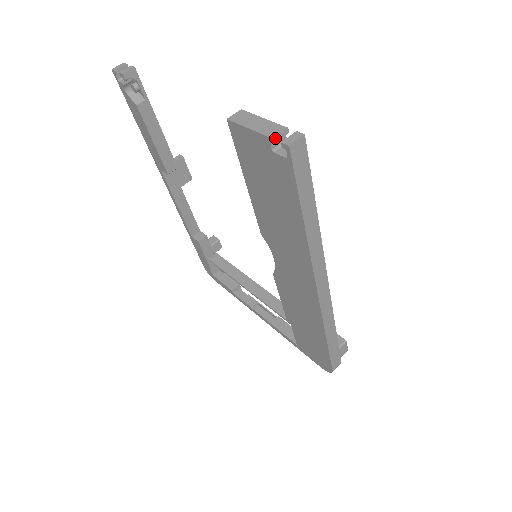
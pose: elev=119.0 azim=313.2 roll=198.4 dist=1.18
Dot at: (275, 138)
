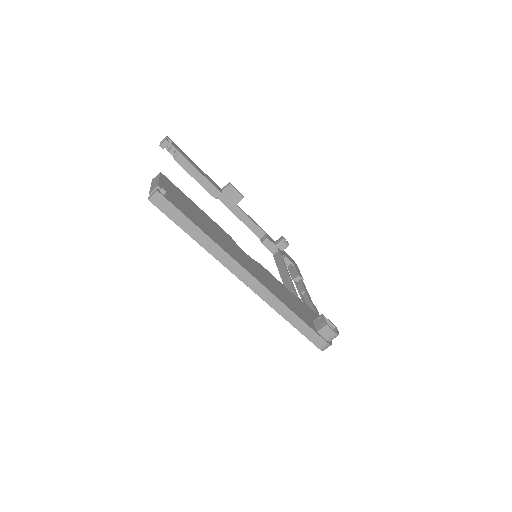
Dot at: occluded
